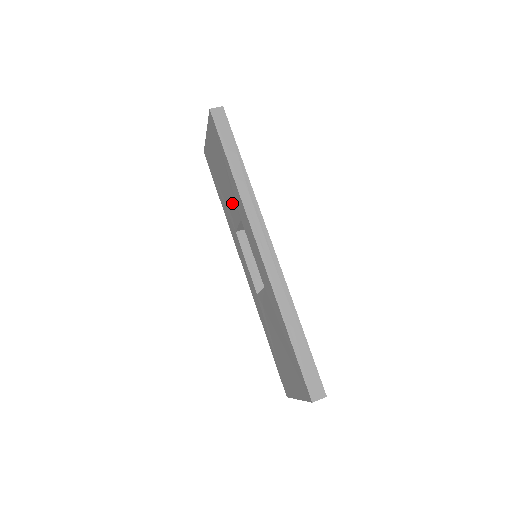
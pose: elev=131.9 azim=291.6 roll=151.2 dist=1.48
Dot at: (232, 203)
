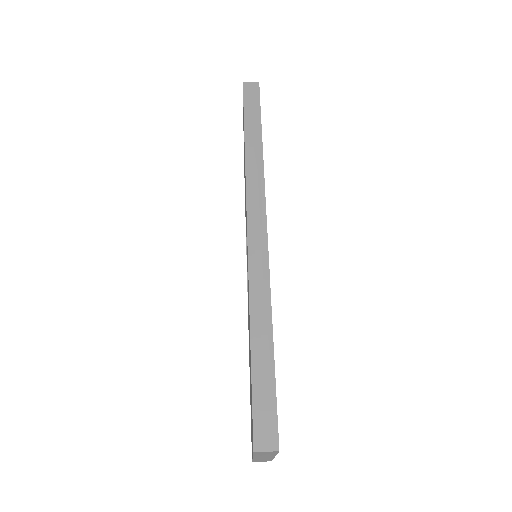
Dot at: occluded
